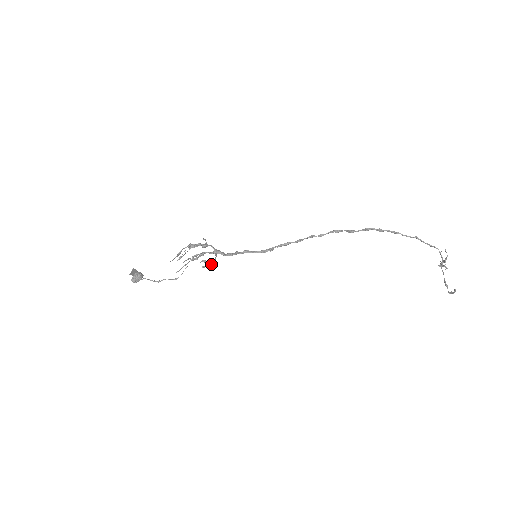
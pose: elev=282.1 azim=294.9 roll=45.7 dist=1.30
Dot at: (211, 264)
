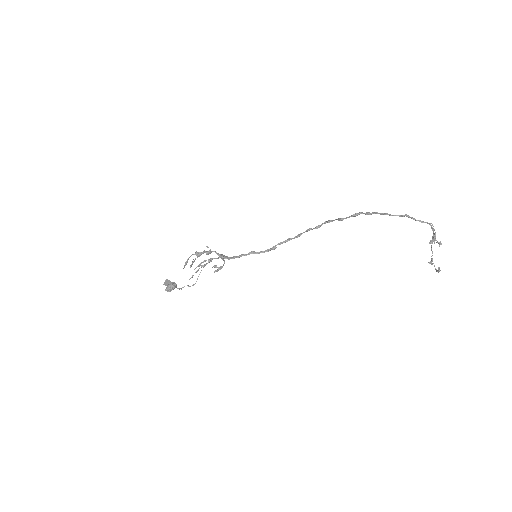
Dot at: (221, 268)
